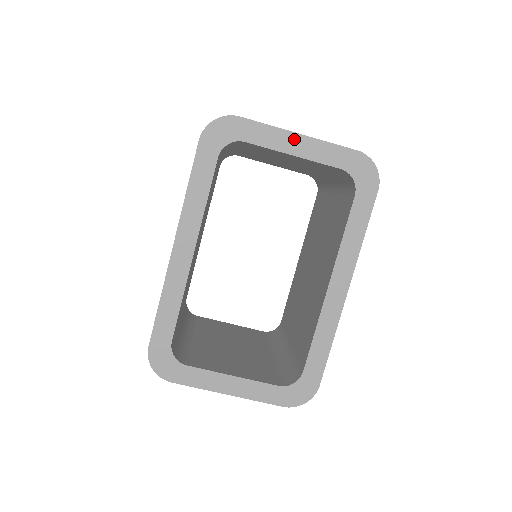
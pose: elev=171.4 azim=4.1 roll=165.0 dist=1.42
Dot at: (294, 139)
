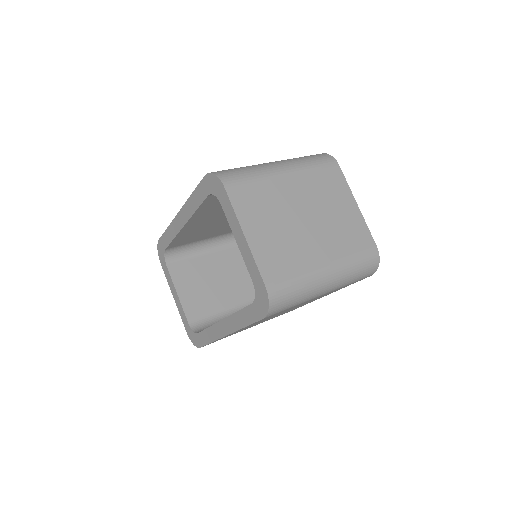
Dot at: (241, 234)
